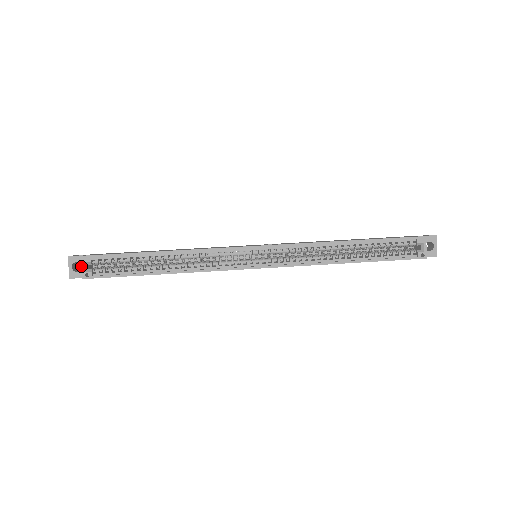
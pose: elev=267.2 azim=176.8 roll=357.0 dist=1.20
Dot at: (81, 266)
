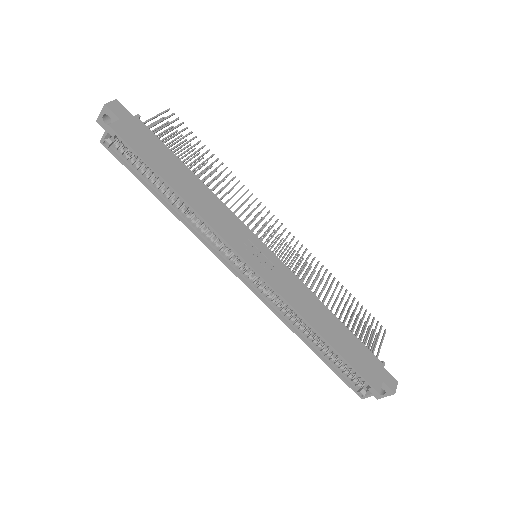
Dot at: (104, 132)
